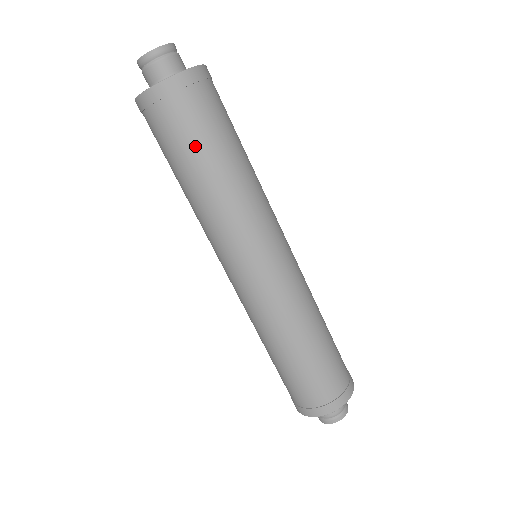
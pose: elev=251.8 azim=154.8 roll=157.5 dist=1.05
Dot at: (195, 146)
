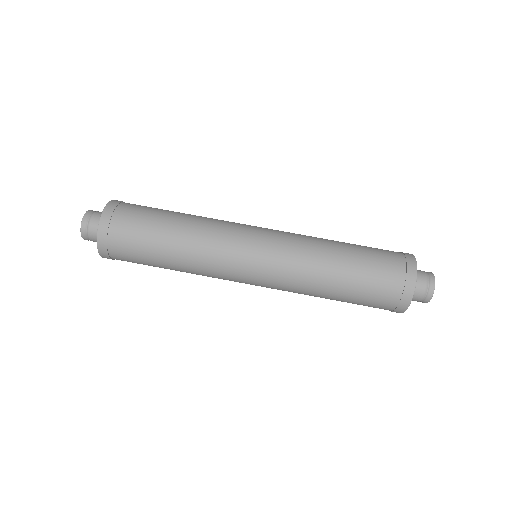
Dot at: (153, 218)
